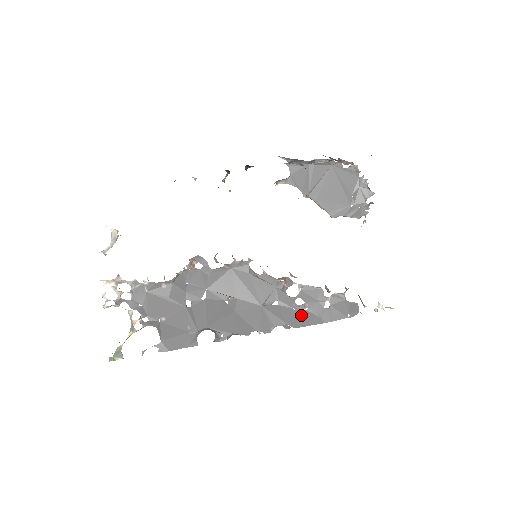
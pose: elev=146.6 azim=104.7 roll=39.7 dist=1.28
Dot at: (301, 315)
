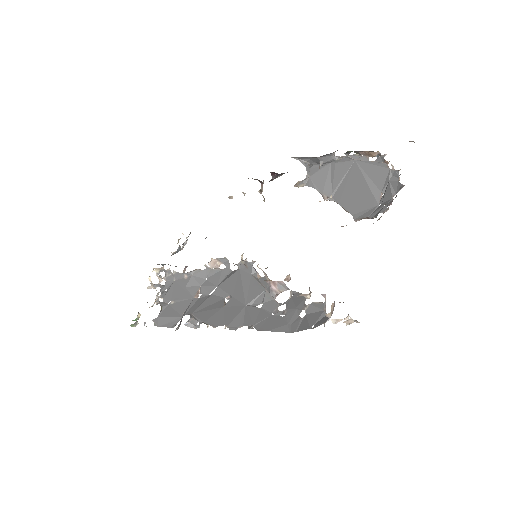
Dot at: (273, 320)
